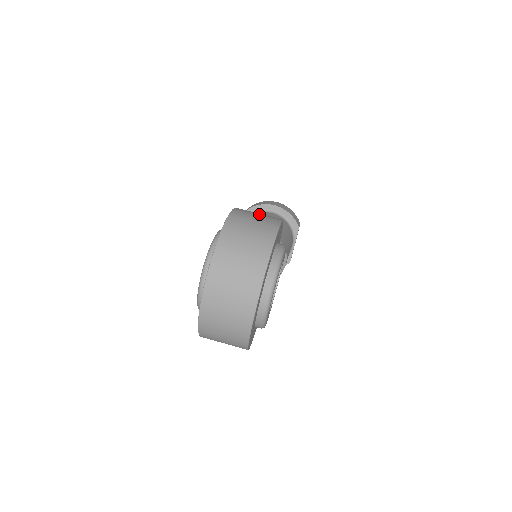
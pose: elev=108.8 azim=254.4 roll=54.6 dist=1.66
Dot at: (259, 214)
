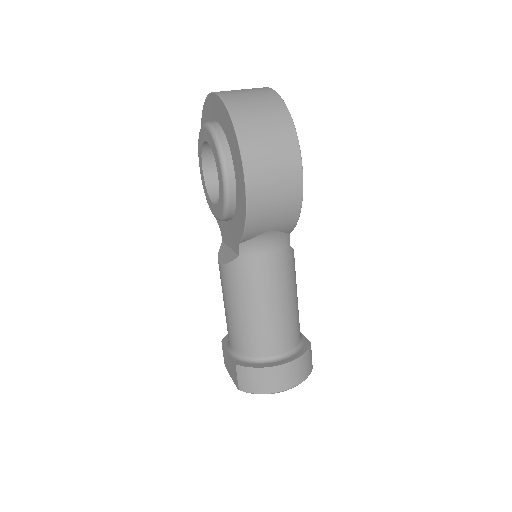
Dot at: occluded
